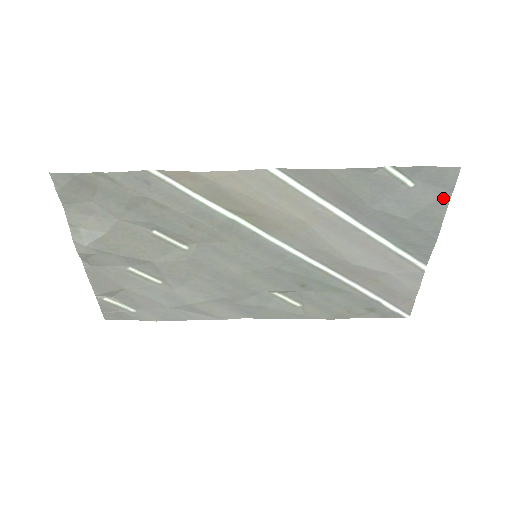
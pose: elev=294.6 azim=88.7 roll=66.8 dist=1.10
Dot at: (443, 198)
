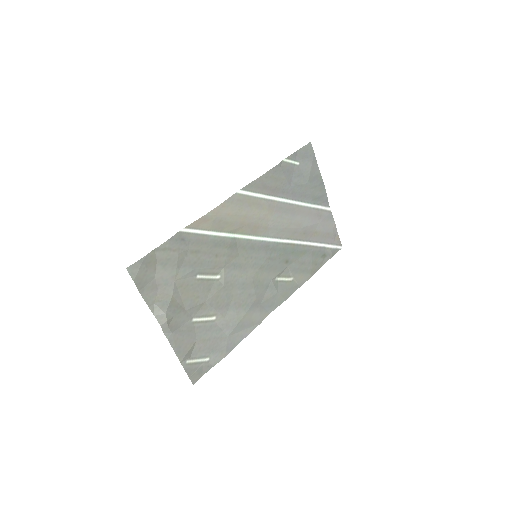
Dot at: (314, 162)
